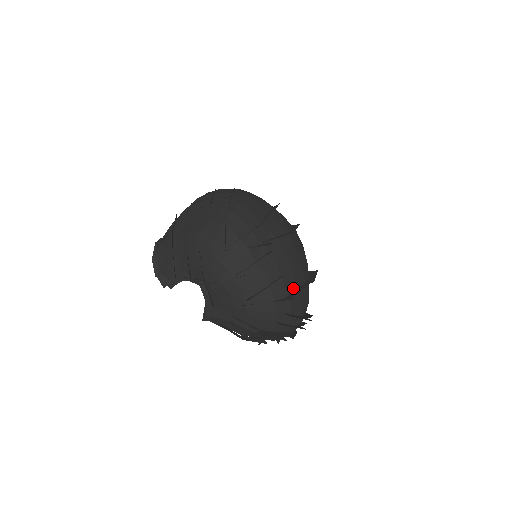
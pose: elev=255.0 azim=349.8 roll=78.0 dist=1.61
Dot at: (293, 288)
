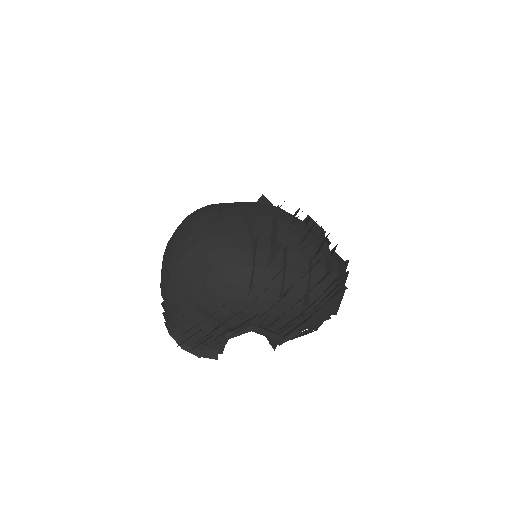
Dot at: (321, 256)
